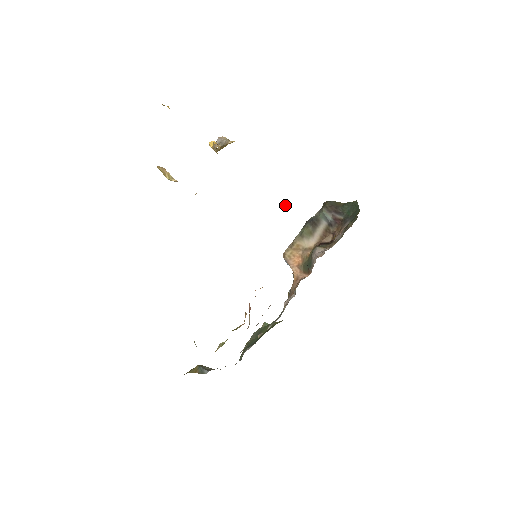
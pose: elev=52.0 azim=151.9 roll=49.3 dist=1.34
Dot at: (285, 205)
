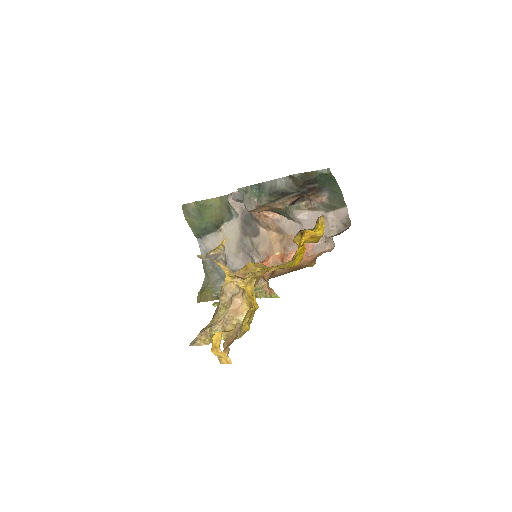
Dot at: occluded
